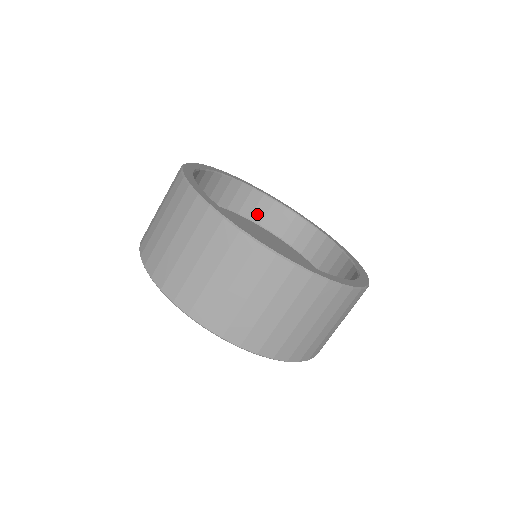
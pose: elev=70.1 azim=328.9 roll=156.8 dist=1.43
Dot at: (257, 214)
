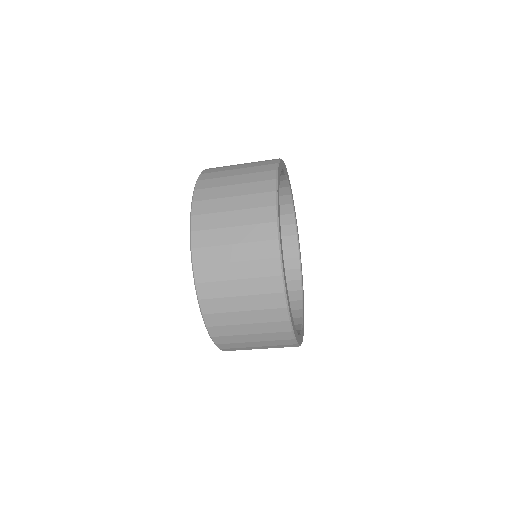
Dot at: occluded
